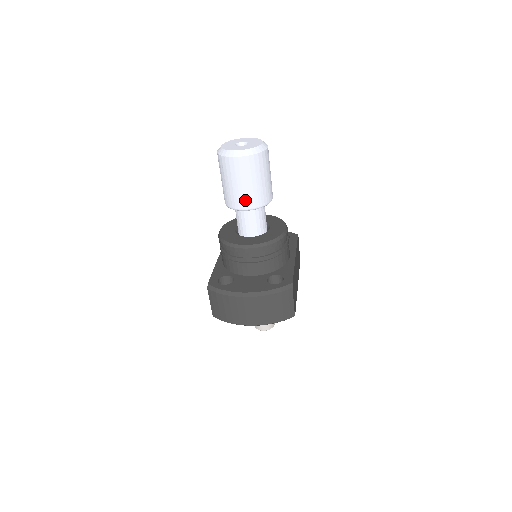
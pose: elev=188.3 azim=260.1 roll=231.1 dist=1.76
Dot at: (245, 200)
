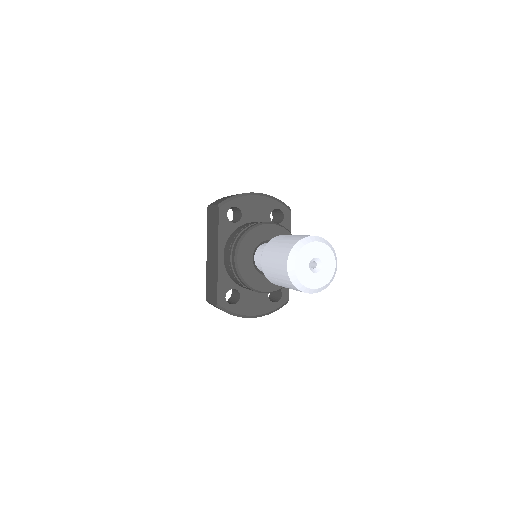
Dot at: occluded
